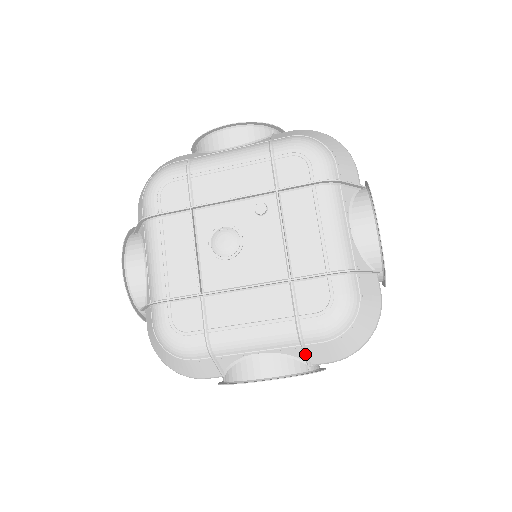
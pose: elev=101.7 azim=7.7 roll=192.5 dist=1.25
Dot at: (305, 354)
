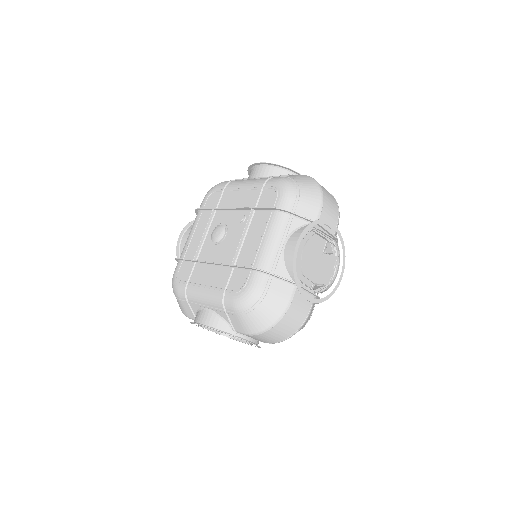
Dot at: (228, 319)
